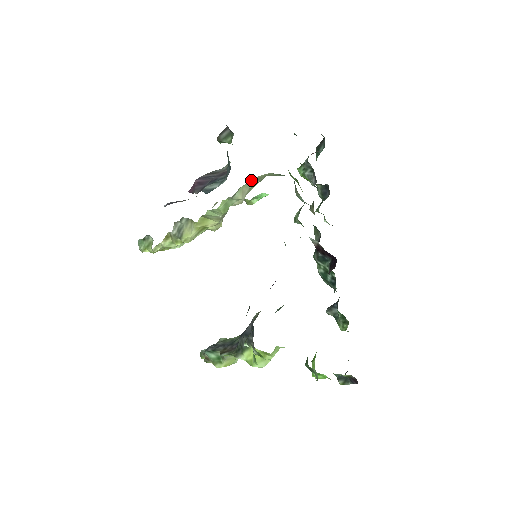
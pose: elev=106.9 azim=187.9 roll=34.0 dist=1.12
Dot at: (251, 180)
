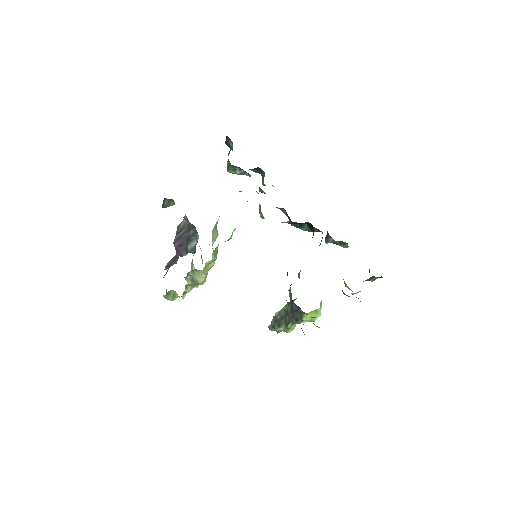
Dot at: occluded
